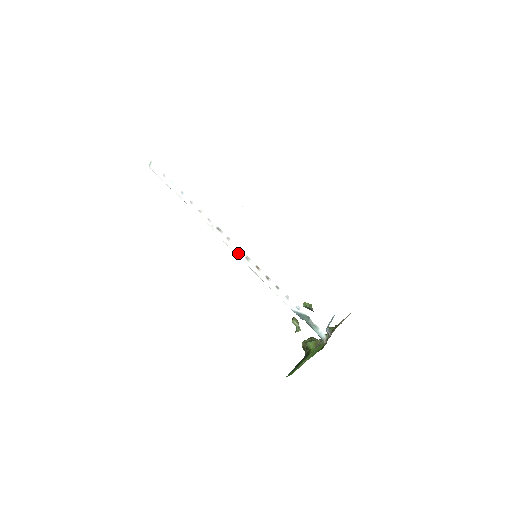
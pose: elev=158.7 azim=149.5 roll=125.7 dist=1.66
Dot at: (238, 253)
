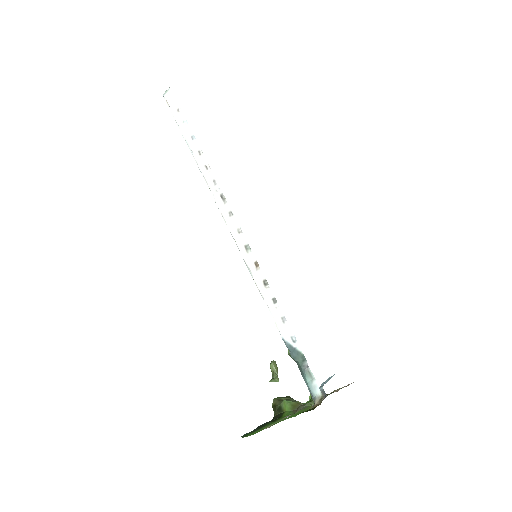
Dot at: (237, 237)
